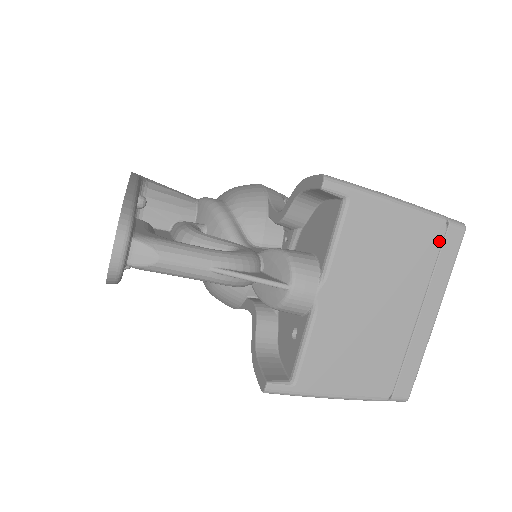
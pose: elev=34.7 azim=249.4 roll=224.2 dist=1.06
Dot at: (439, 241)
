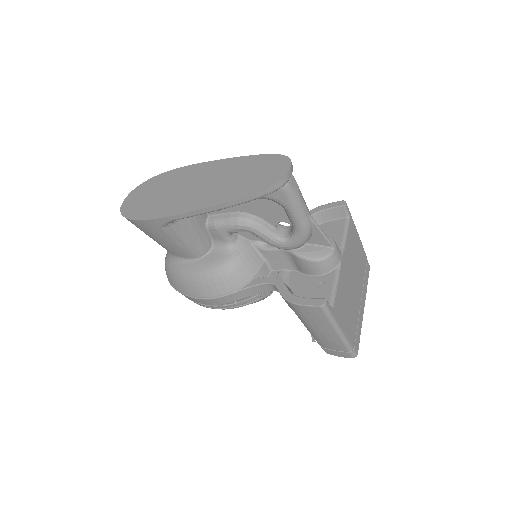
Dot at: (365, 265)
